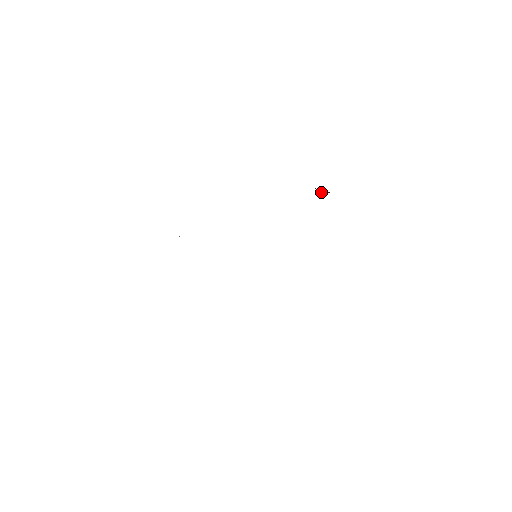
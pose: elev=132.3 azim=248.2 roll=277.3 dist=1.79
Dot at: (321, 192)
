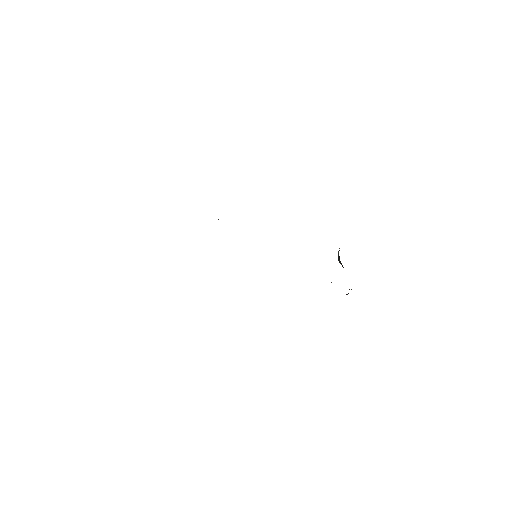
Dot at: occluded
